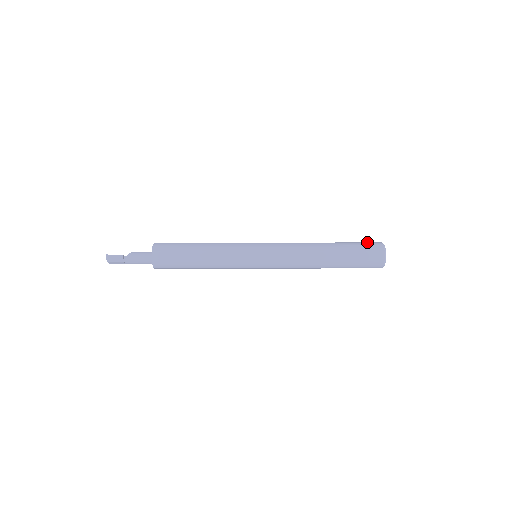
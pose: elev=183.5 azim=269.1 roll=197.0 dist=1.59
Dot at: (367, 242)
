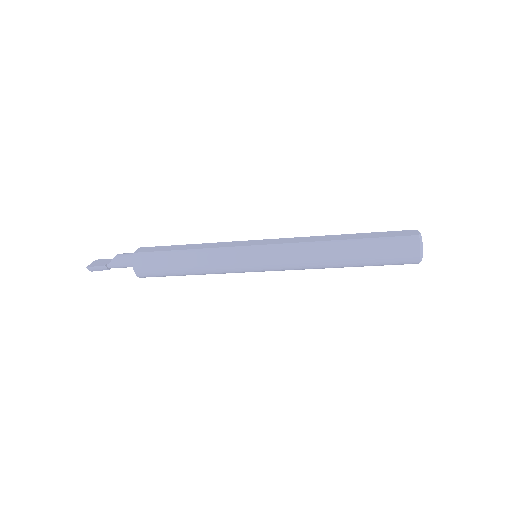
Dot at: (398, 236)
